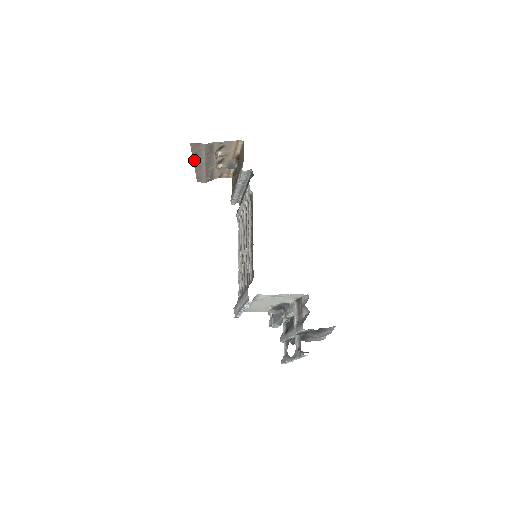
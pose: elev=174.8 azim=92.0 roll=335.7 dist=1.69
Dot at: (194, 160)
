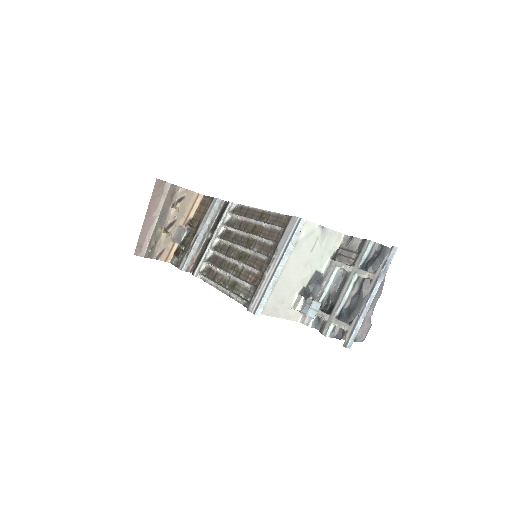
Dot at: (148, 210)
